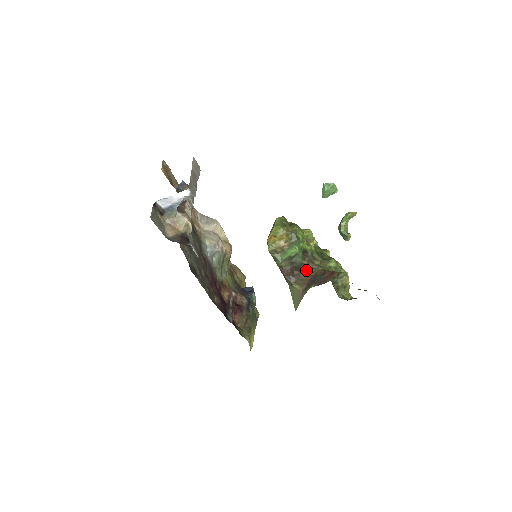
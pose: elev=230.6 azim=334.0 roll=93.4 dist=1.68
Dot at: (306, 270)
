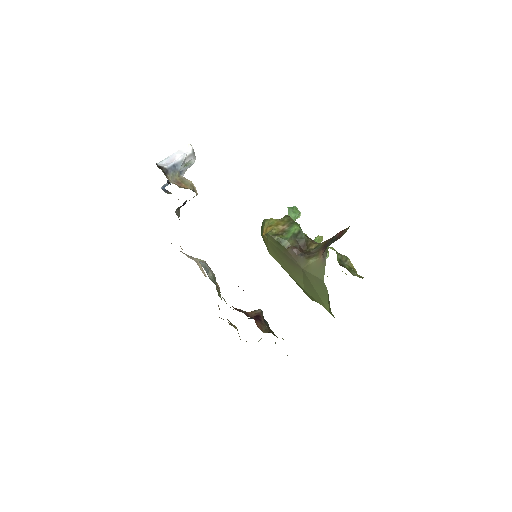
Dot at: (314, 247)
